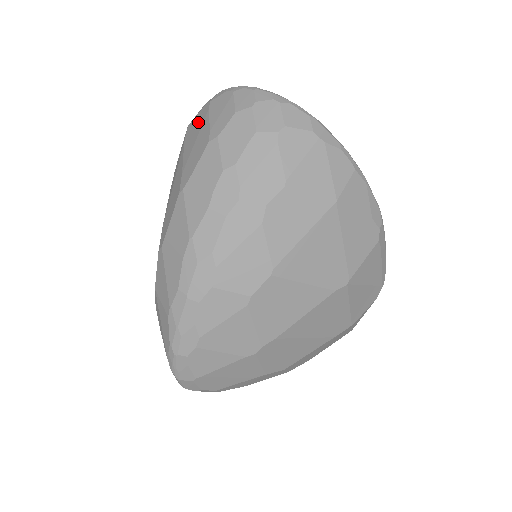
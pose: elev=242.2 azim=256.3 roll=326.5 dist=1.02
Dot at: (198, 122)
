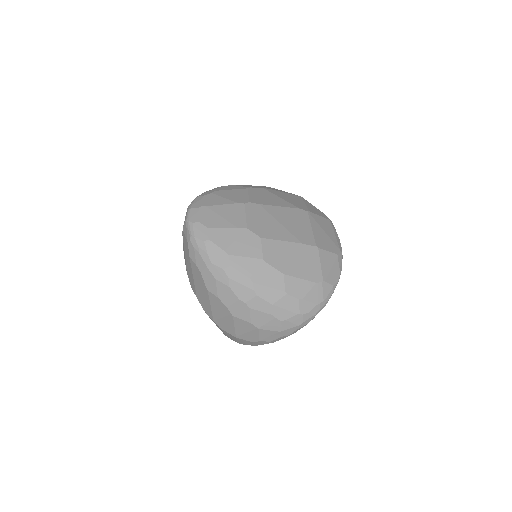
Dot at: occluded
